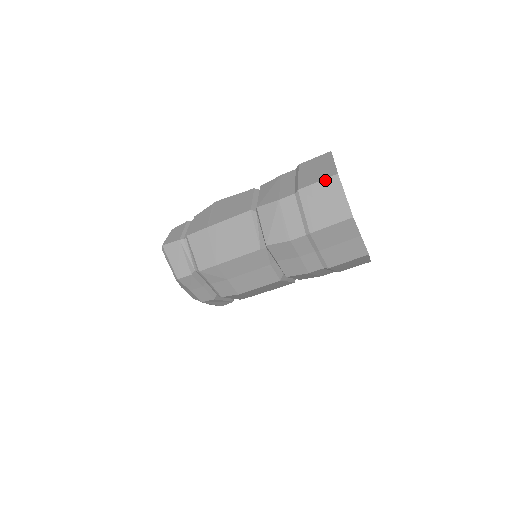
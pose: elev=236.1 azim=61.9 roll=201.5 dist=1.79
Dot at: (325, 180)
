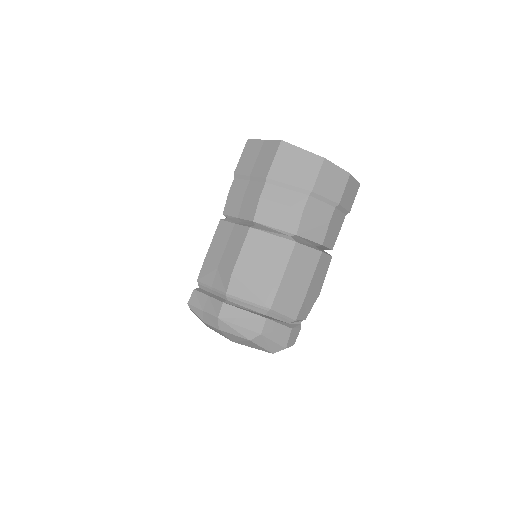
Dot at: occluded
